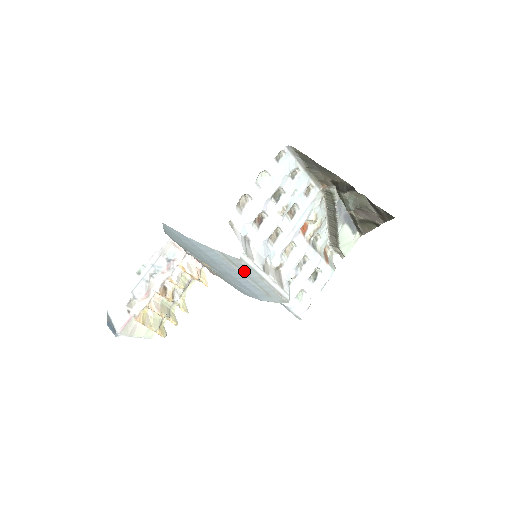
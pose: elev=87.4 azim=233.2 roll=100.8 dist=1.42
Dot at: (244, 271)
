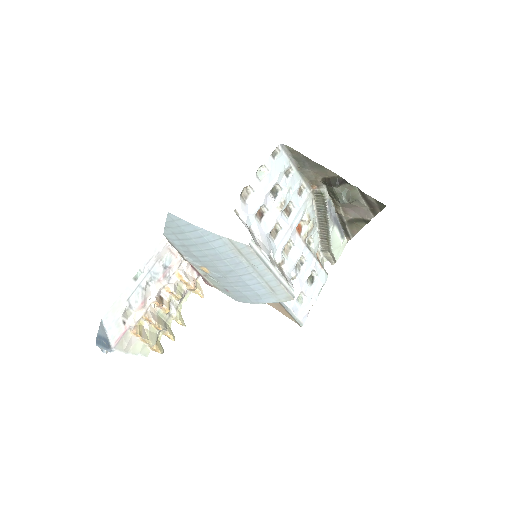
Dot at: (251, 262)
